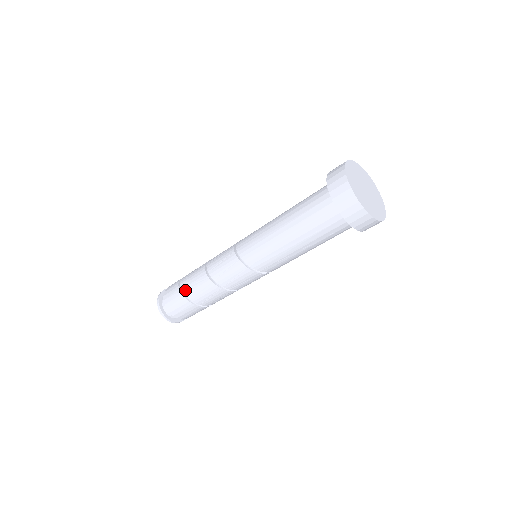
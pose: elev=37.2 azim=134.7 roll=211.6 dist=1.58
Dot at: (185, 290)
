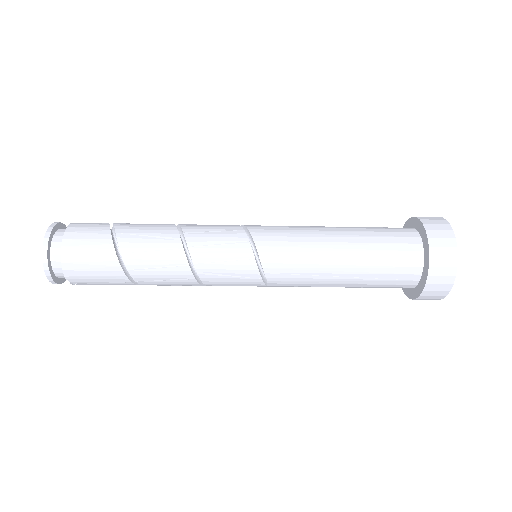
Dot at: (123, 236)
